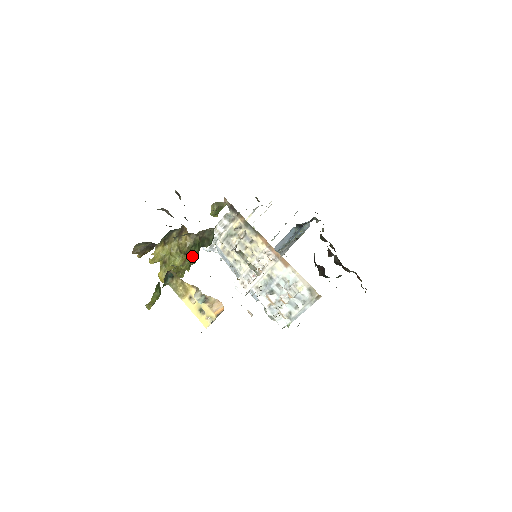
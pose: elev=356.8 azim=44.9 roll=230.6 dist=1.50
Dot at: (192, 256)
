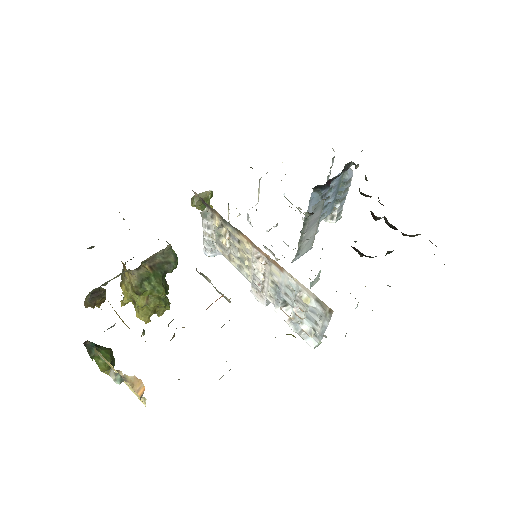
Dot at: (152, 292)
